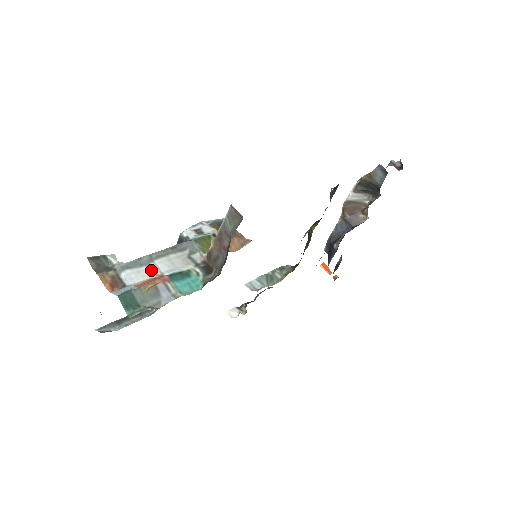
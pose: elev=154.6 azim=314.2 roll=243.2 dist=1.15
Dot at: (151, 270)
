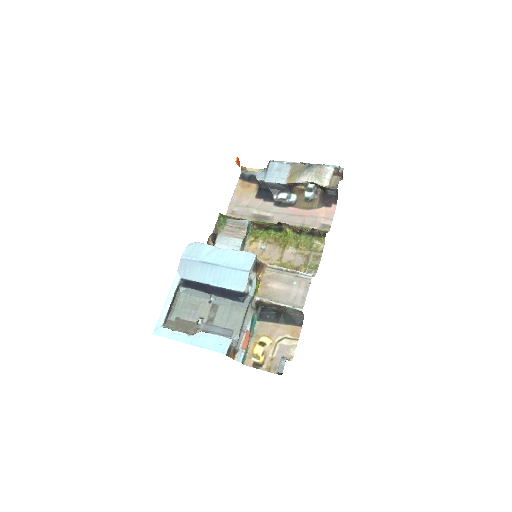
Dot at: (243, 332)
